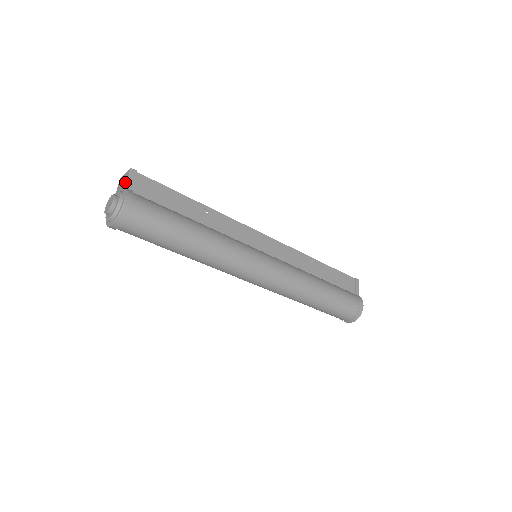
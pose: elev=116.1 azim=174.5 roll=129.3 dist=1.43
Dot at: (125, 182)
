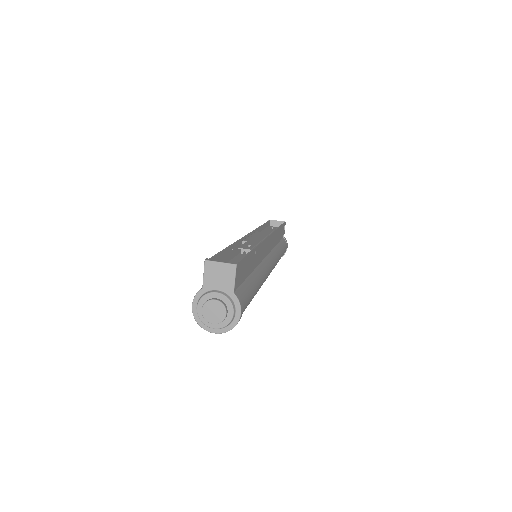
Dot at: (230, 283)
